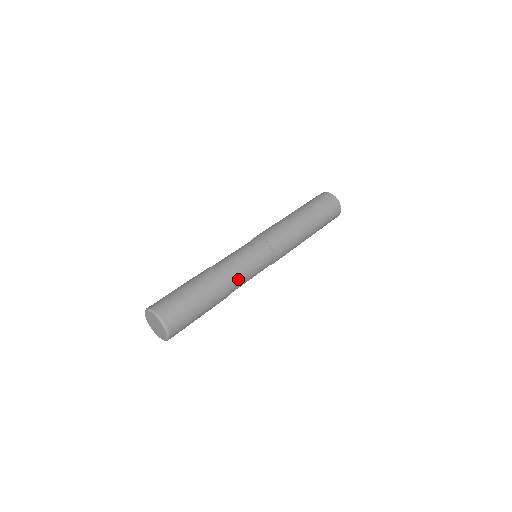
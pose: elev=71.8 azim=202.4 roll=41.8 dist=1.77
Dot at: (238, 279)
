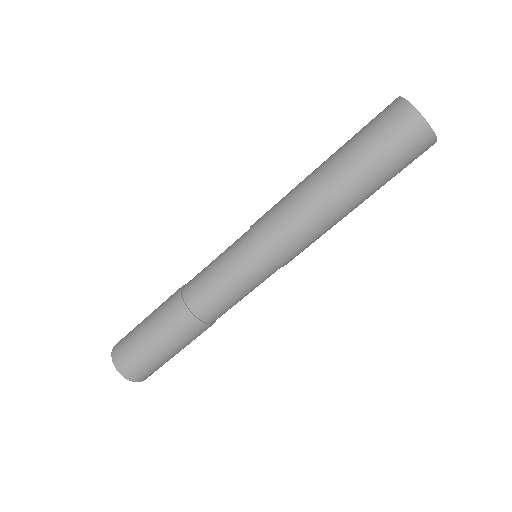
Dot at: (214, 308)
